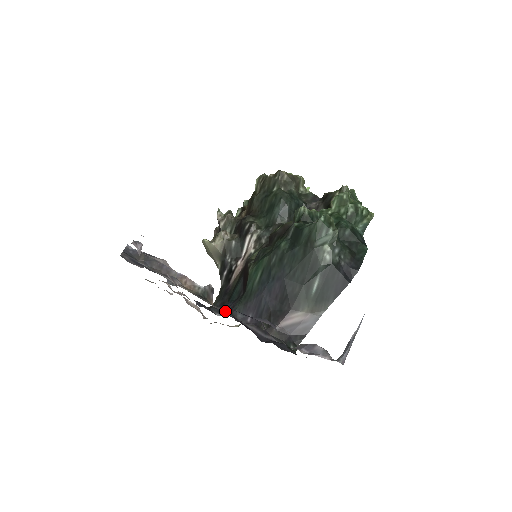
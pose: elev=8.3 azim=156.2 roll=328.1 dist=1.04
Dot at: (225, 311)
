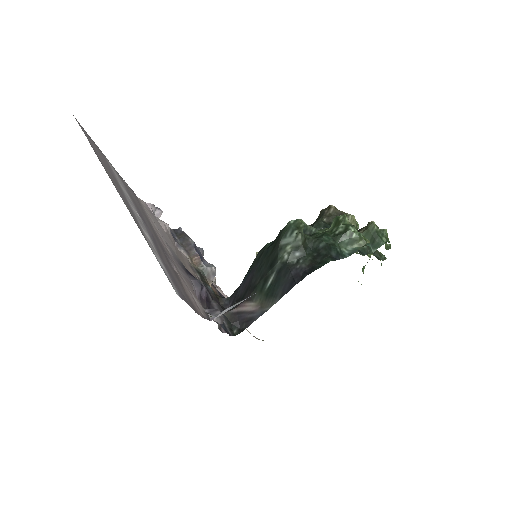
Dot at: occluded
